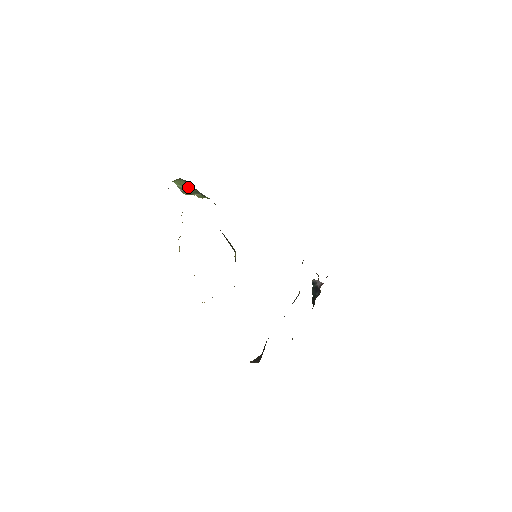
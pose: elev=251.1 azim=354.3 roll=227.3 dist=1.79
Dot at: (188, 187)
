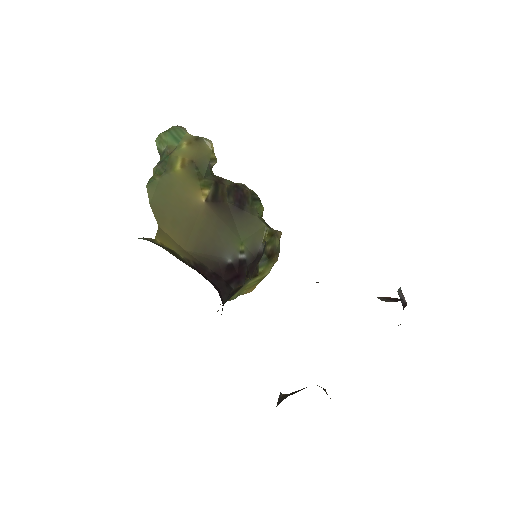
Dot at: (165, 147)
